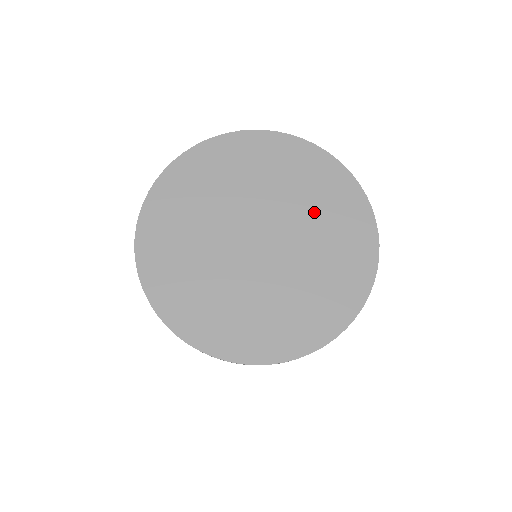
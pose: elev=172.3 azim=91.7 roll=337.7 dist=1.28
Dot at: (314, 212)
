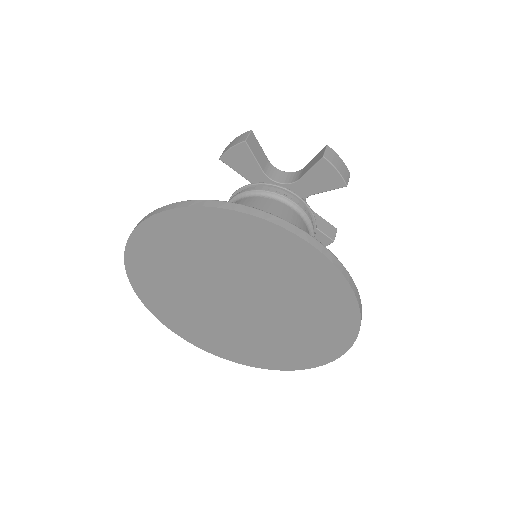
Dot at: (295, 300)
